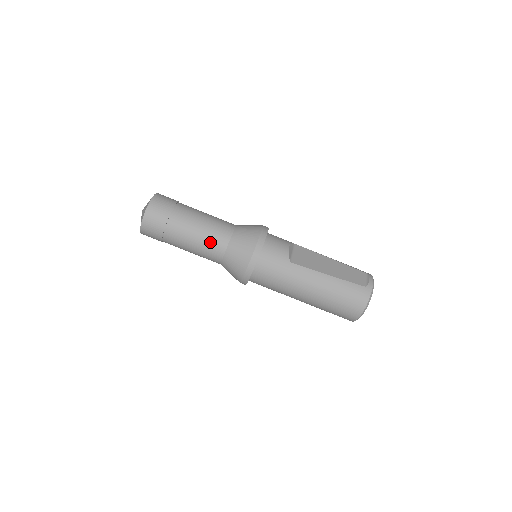
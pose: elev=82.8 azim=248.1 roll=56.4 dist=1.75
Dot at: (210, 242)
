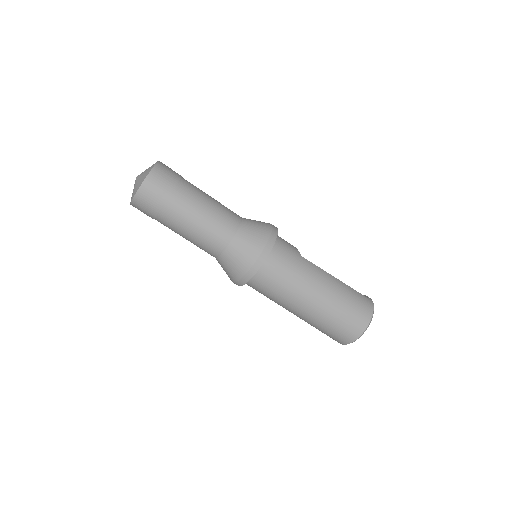
Dot at: (222, 217)
